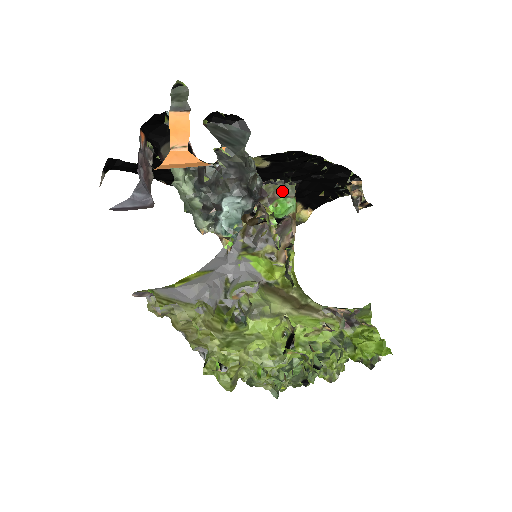
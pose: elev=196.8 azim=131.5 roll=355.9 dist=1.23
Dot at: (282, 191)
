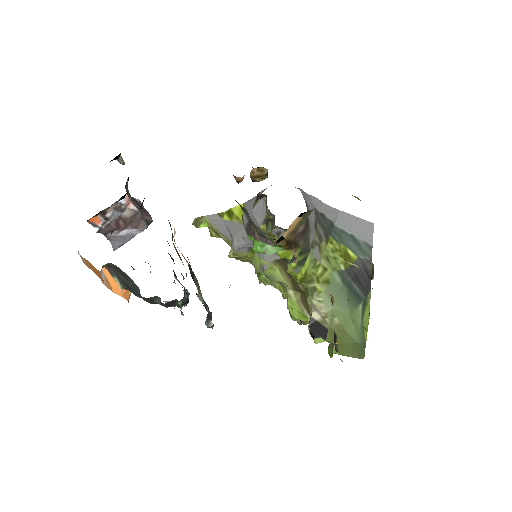
Dot at: (261, 234)
